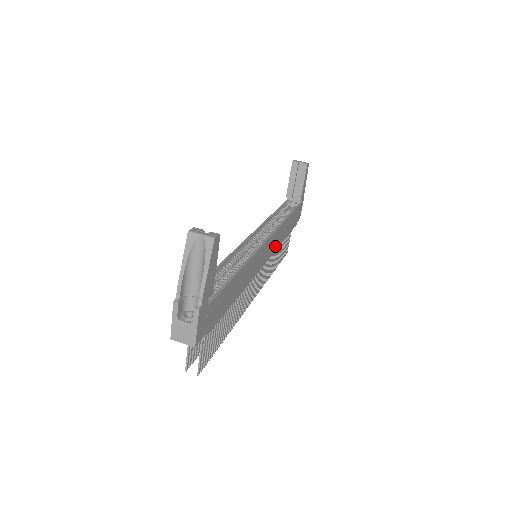
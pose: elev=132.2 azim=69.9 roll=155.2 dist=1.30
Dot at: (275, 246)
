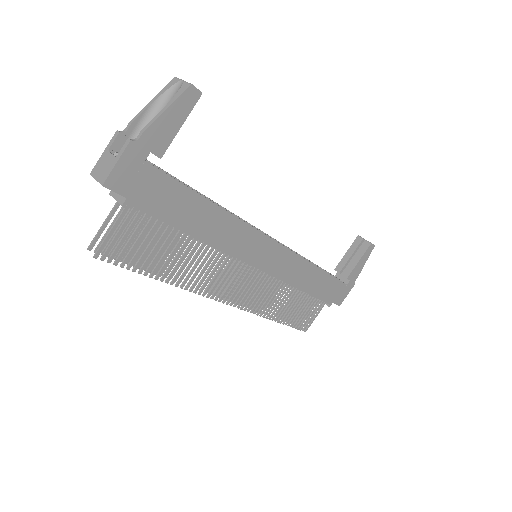
Dot at: (286, 274)
